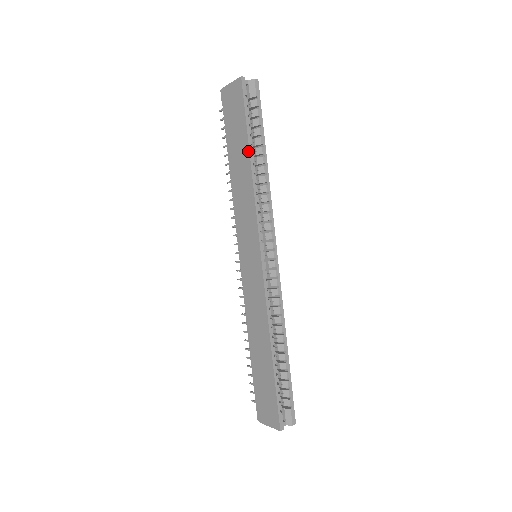
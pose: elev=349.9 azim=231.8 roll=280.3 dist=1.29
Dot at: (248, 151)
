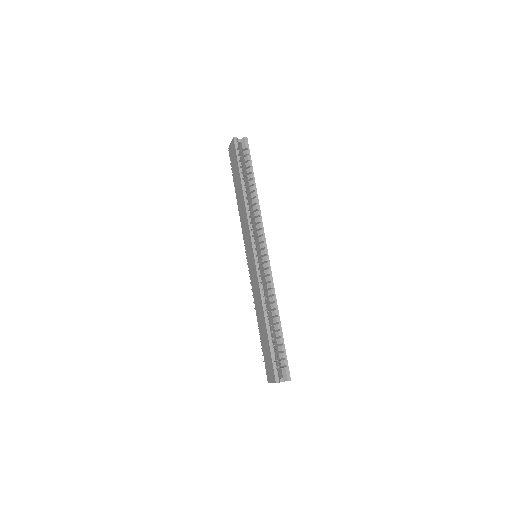
Dot at: (241, 183)
